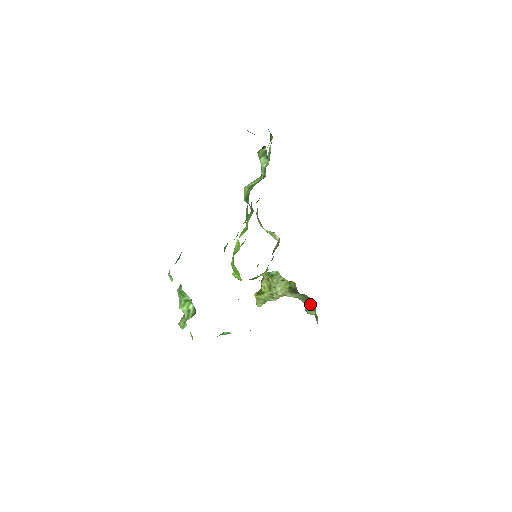
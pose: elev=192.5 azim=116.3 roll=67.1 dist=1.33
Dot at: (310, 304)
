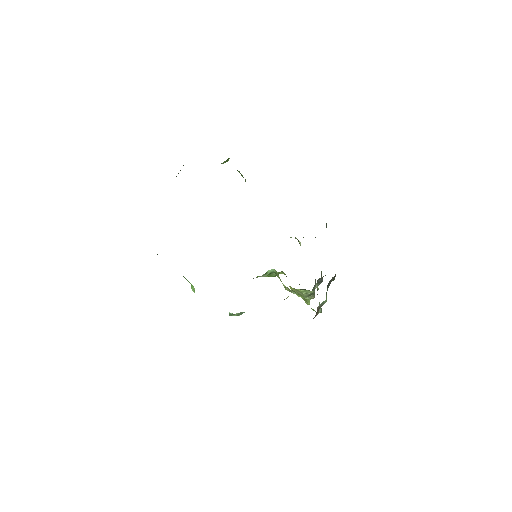
Dot at: occluded
